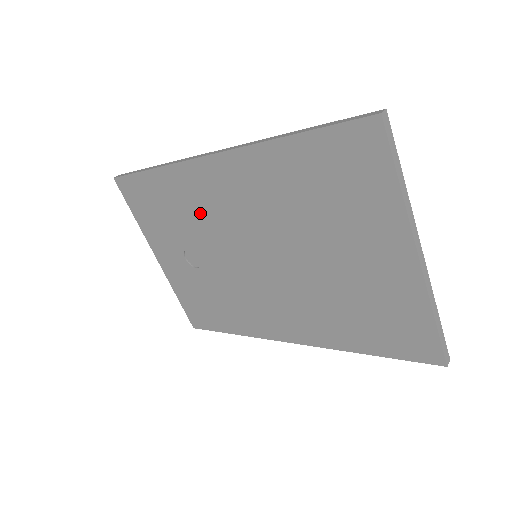
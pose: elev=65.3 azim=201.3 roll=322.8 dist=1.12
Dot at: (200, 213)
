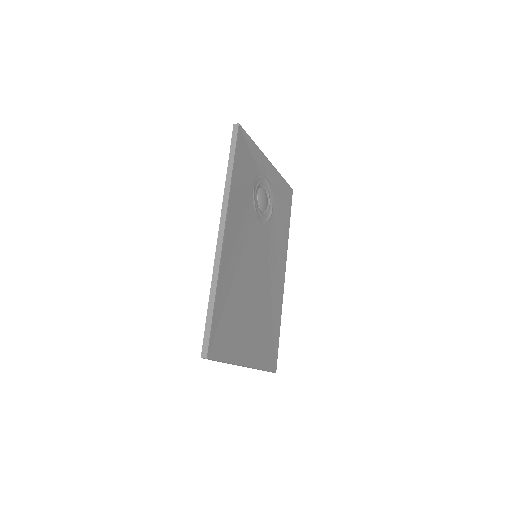
Dot at: occluded
